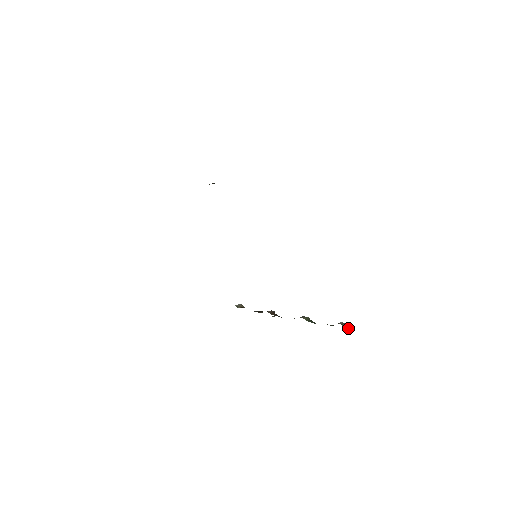
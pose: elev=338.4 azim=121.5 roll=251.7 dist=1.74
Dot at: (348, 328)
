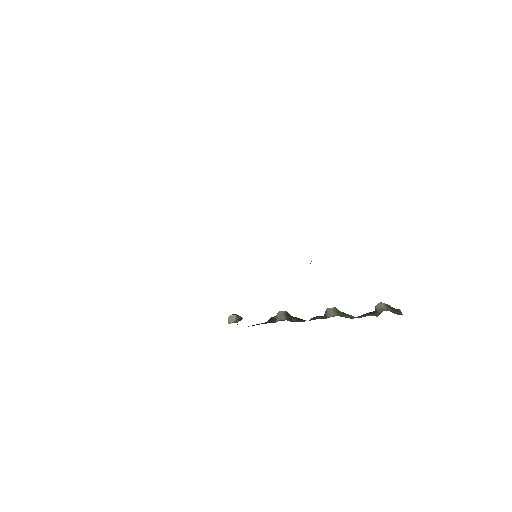
Dot at: (396, 312)
